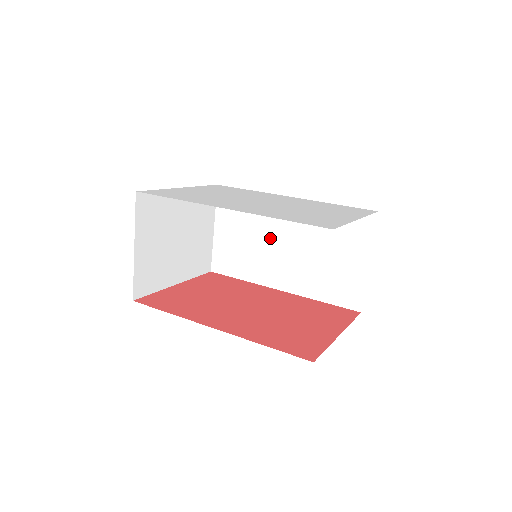
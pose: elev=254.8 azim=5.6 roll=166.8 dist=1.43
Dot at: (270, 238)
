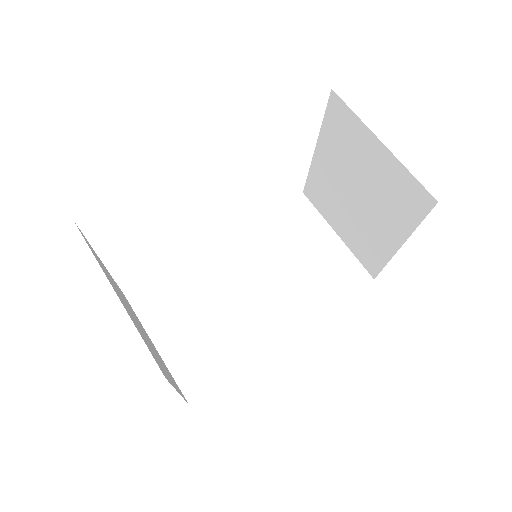
Dot at: (231, 295)
